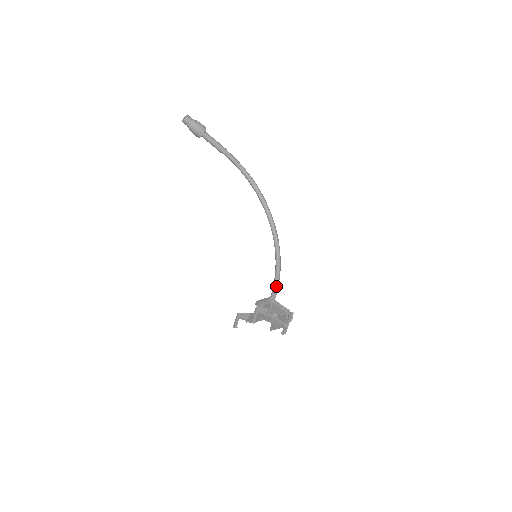
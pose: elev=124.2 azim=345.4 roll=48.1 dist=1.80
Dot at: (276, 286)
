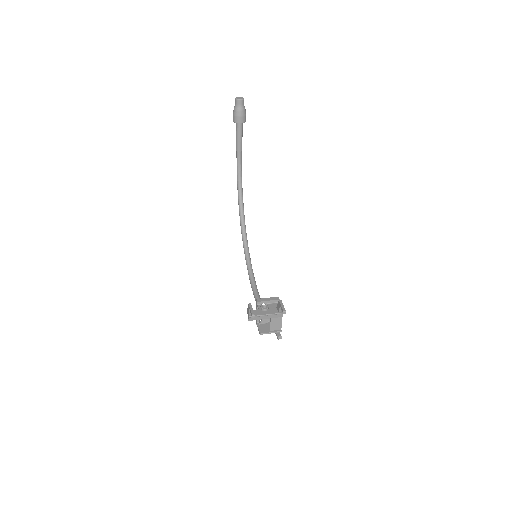
Dot at: occluded
